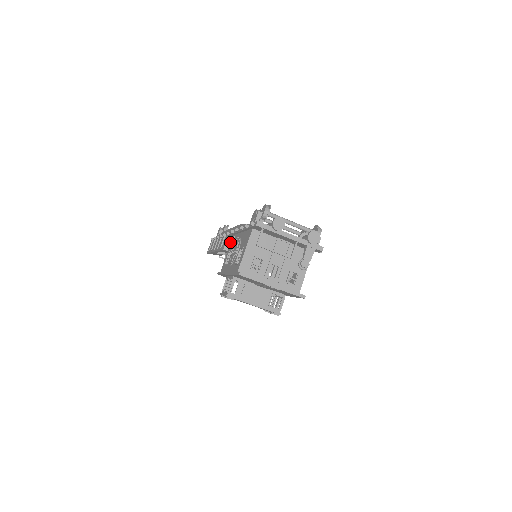
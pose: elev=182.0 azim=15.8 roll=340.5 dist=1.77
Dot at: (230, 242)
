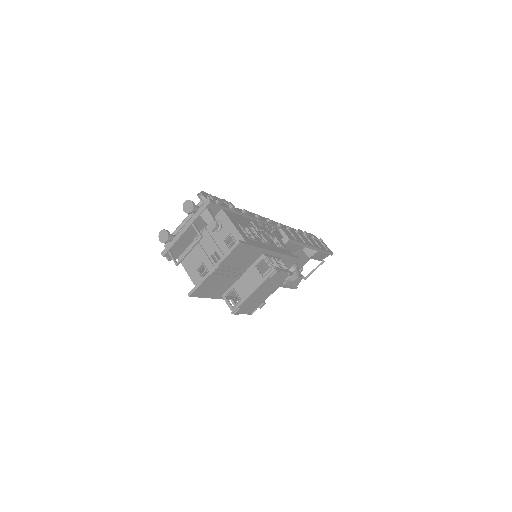
Dot at: occluded
